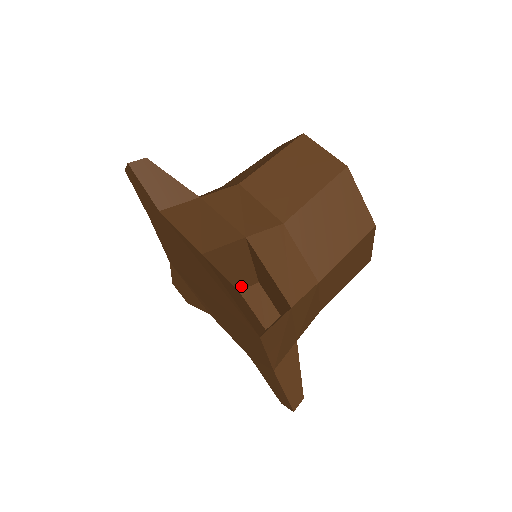
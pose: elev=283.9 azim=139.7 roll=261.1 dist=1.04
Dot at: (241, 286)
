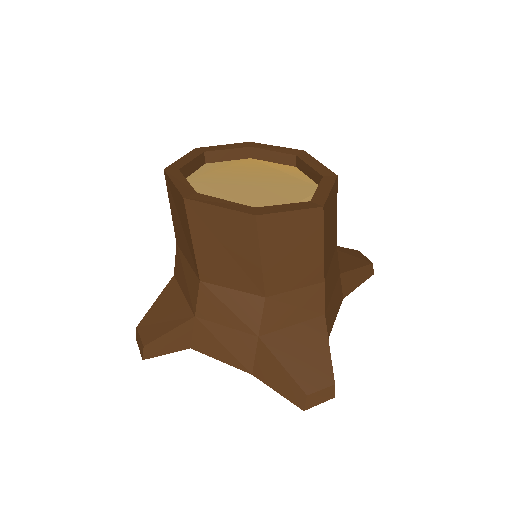
Dot at: (301, 405)
